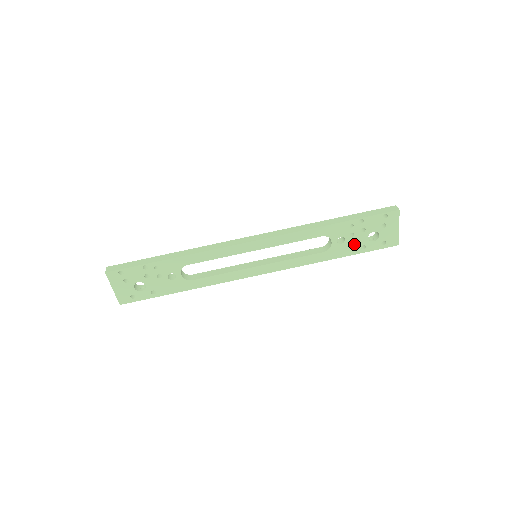
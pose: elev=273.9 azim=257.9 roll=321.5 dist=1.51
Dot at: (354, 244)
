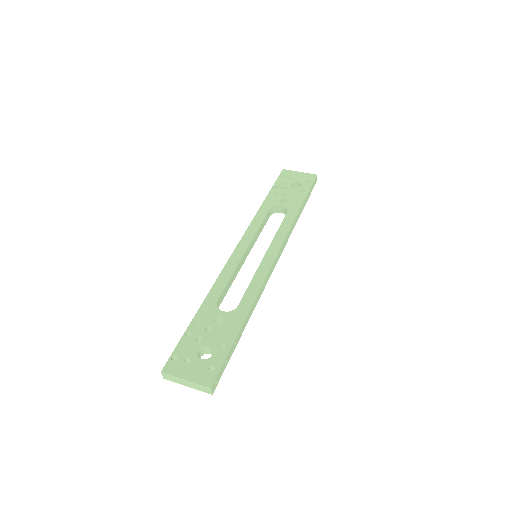
Dot at: (294, 196)
